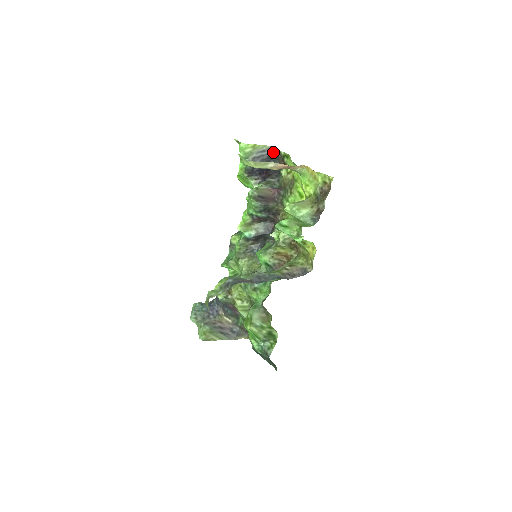
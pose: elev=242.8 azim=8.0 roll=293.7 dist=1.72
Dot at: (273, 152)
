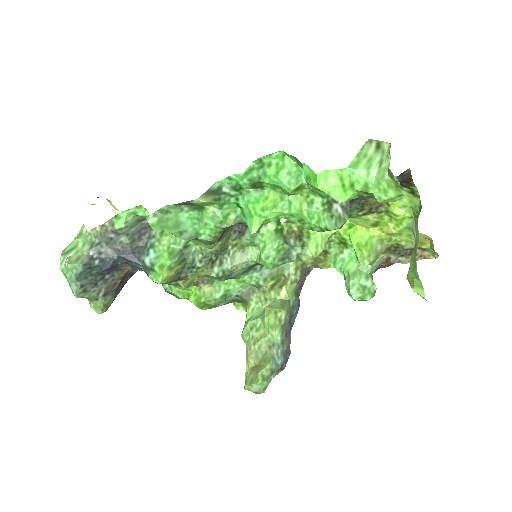
Dot at: (405, 180)
